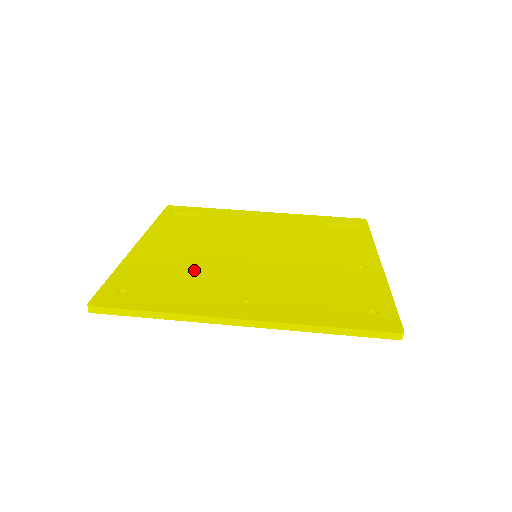
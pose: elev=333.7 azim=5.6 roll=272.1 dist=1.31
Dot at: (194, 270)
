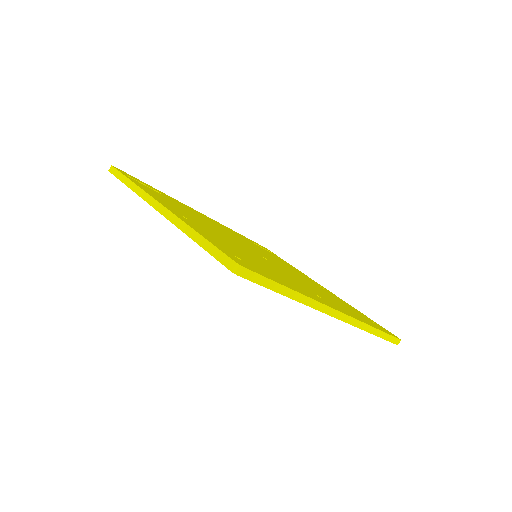
Dot at: (249, 254)
